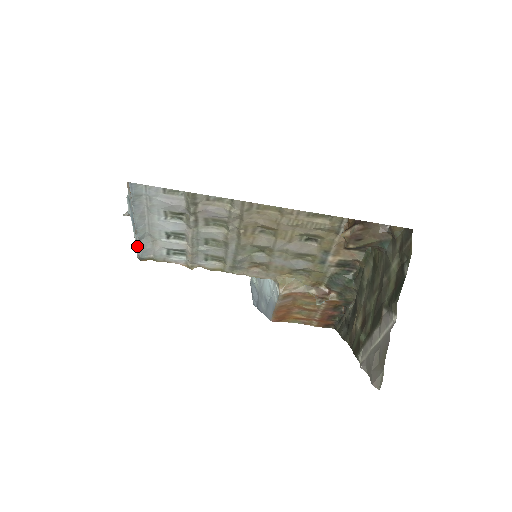
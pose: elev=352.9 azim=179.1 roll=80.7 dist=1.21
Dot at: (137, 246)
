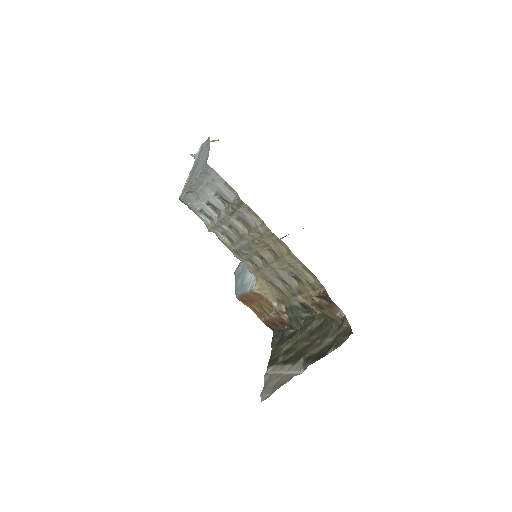
Dot at: (184, 193)
